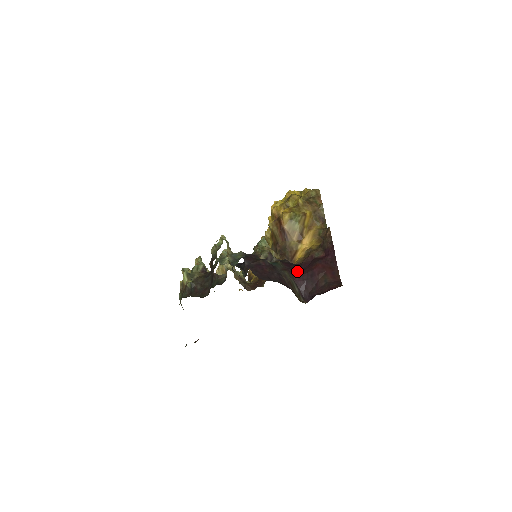
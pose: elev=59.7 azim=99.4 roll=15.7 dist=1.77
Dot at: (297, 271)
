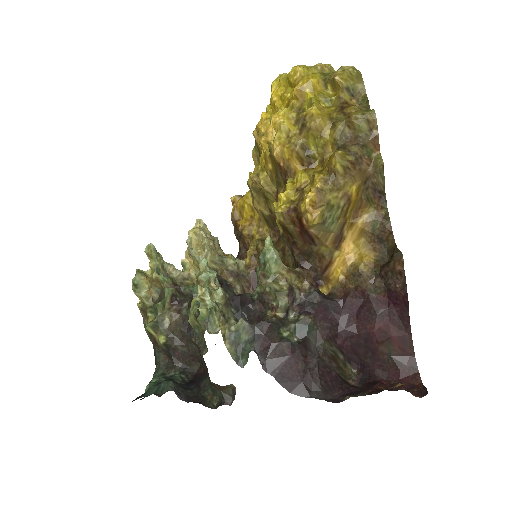
Dot at: (340, 327)
